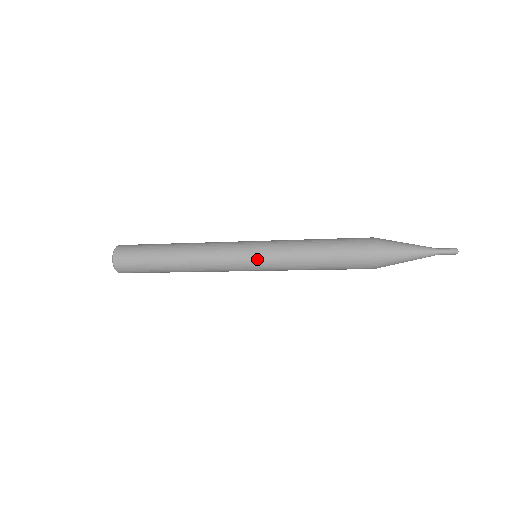
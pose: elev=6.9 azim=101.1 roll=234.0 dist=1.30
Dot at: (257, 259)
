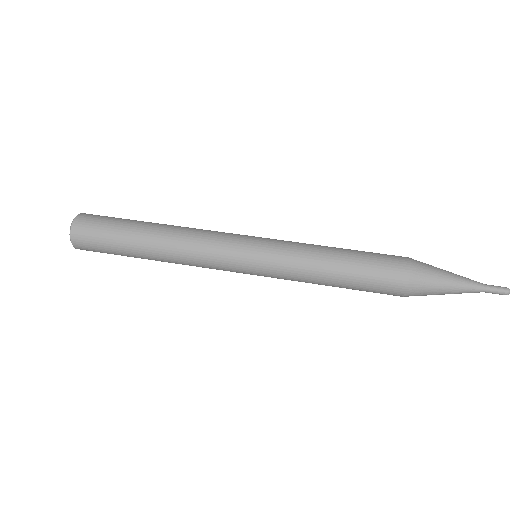
Dot at: (257, 269)
